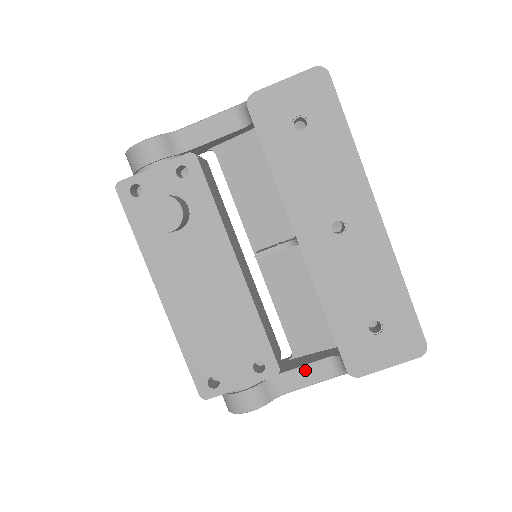
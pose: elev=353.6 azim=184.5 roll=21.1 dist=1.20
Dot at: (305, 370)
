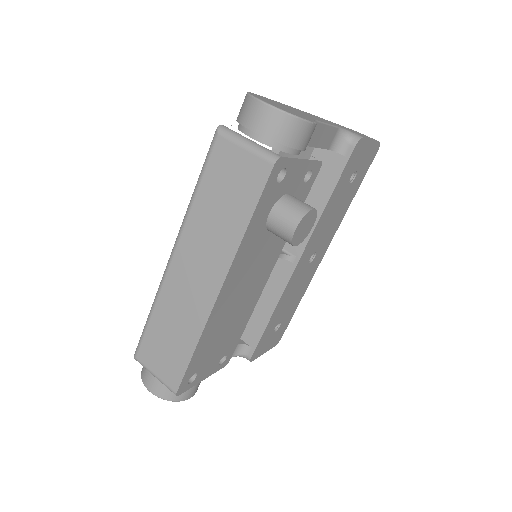
Dot at: occluded
